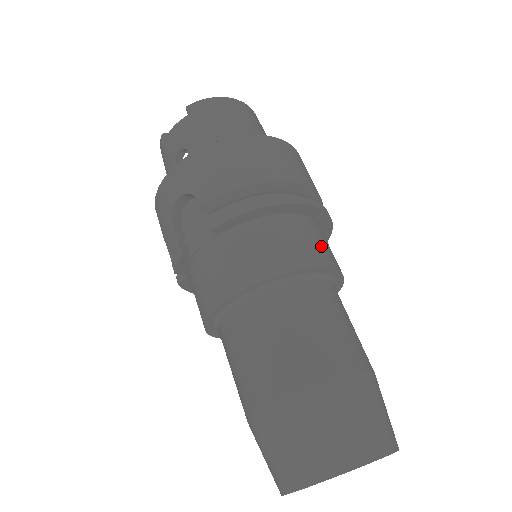
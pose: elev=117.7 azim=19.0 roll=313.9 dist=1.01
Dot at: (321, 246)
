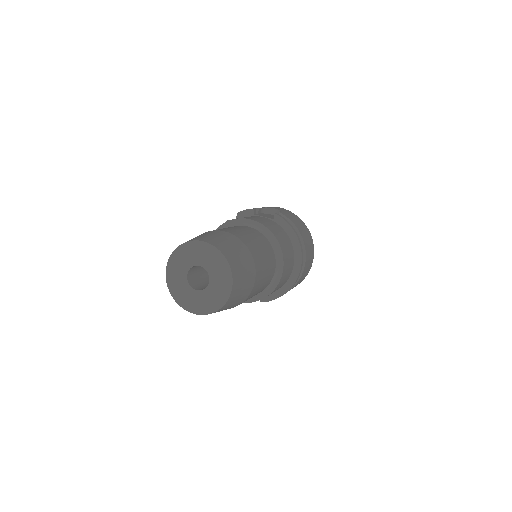
Dot at: (287, 269)
